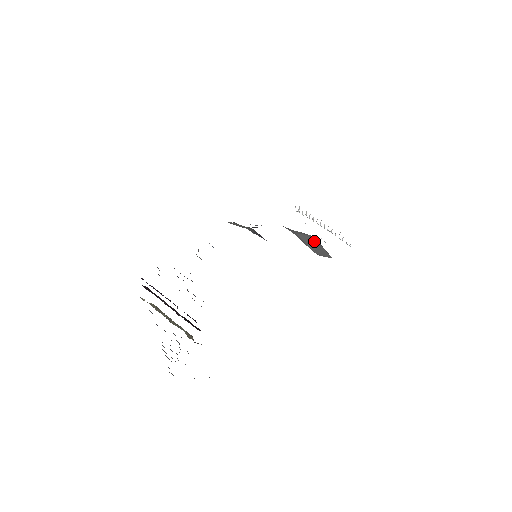
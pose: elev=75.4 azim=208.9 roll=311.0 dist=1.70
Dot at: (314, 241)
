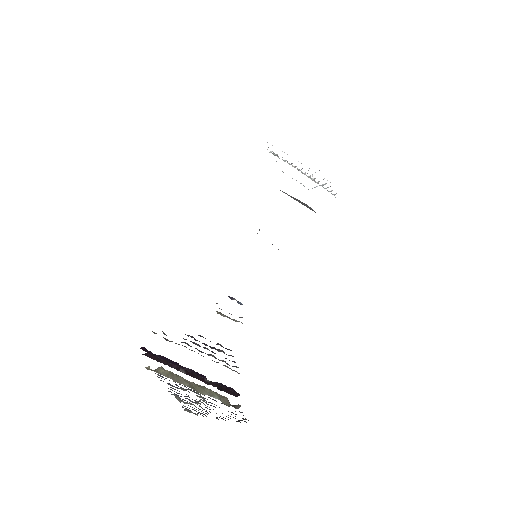
Dot at: occluded
